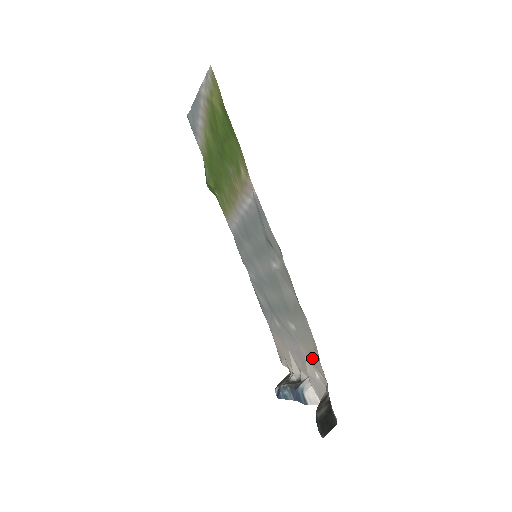
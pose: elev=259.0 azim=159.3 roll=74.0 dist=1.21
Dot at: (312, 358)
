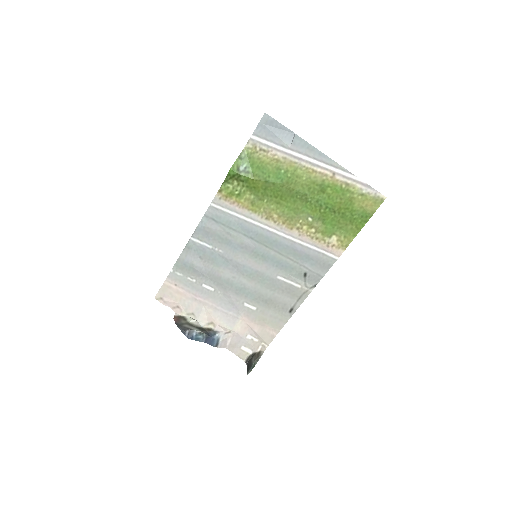
Dot at: (259, 330)
